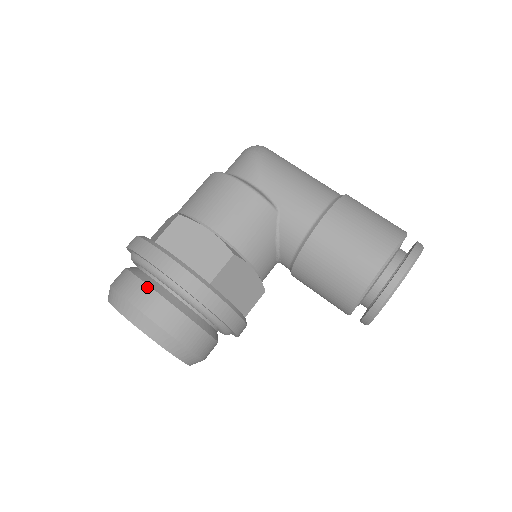
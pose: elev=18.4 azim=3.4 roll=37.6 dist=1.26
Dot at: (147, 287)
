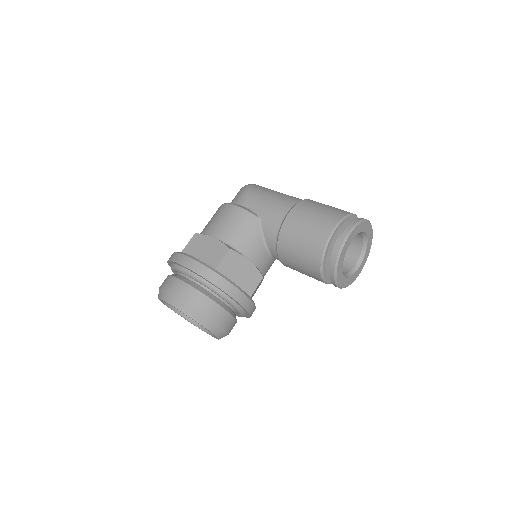
Dot at: (177, 279)
